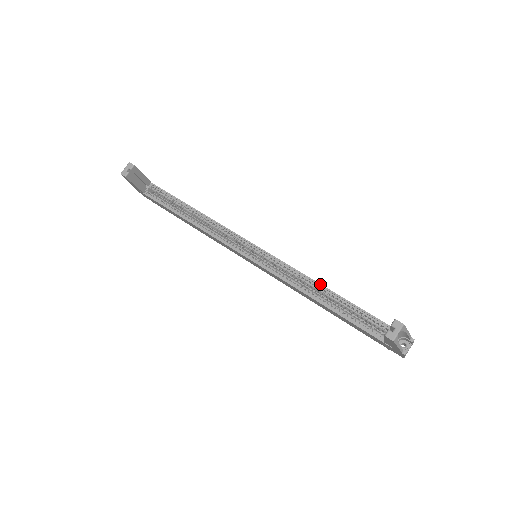
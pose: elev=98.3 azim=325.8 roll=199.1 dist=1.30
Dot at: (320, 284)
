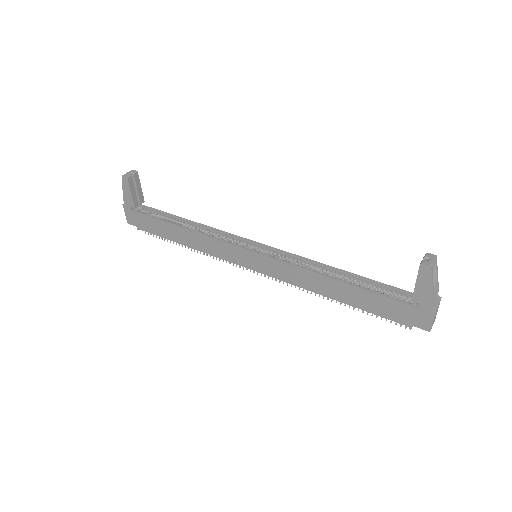
Dot at: (331, 266)
